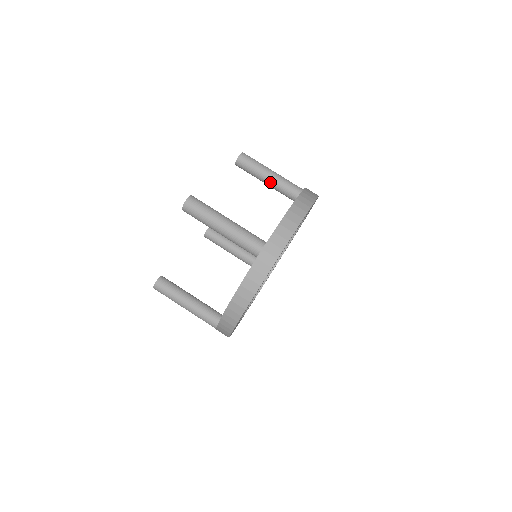
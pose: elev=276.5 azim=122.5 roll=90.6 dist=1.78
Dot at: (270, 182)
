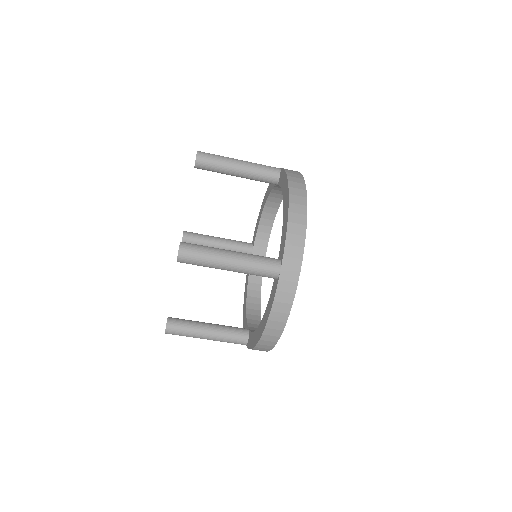
Dot at: occluded
